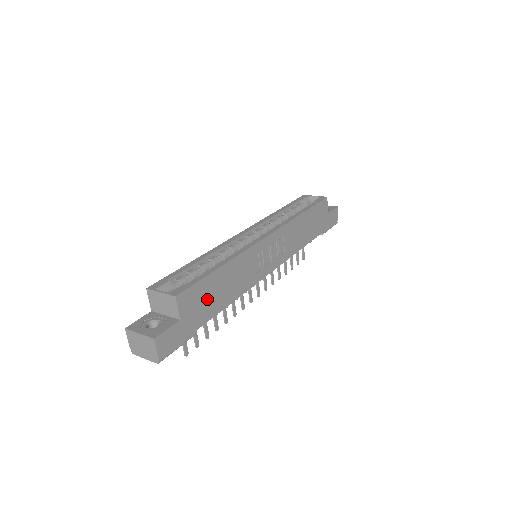
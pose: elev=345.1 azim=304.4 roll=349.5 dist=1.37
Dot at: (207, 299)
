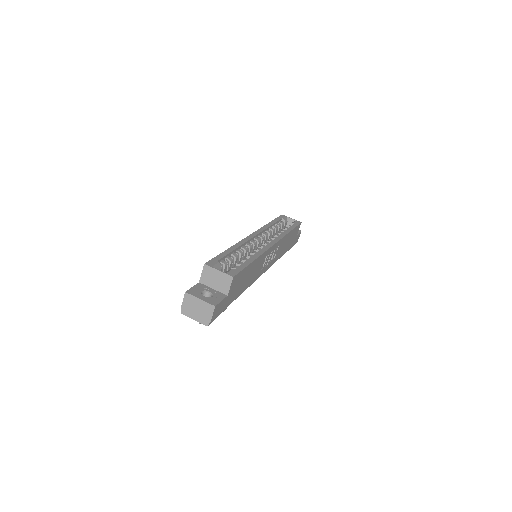
Dot at: (240, 284)
